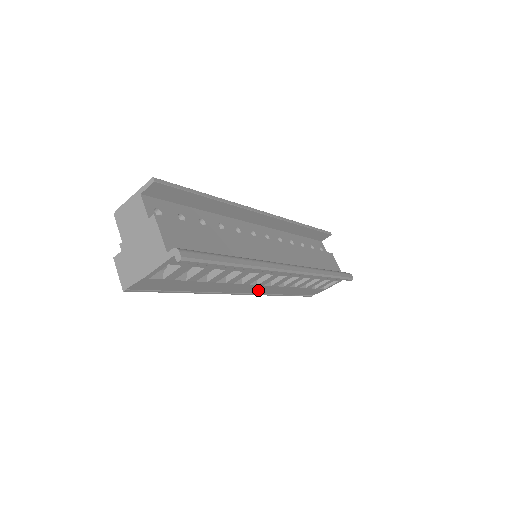
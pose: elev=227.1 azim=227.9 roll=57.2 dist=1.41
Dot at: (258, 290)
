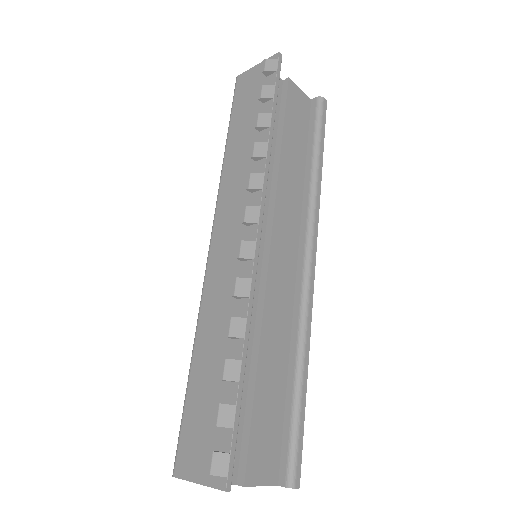
Dot at: occluded
